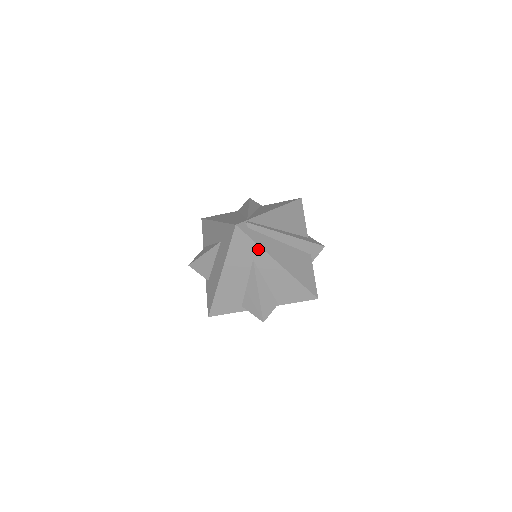
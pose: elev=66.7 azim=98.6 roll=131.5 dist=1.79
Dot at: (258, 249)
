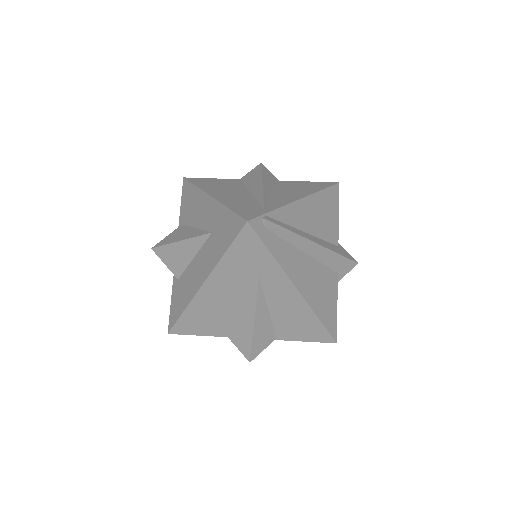
Dot at: (272, 263)
